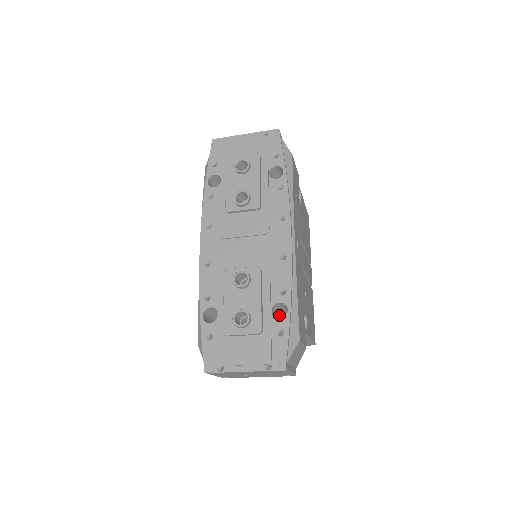
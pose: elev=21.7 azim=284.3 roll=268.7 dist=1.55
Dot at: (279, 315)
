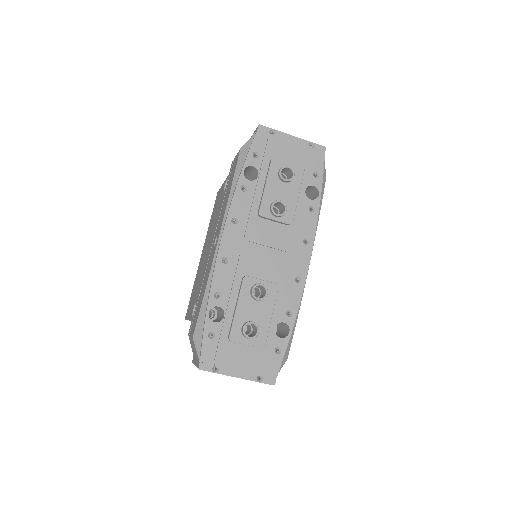
Dot at: occluded
